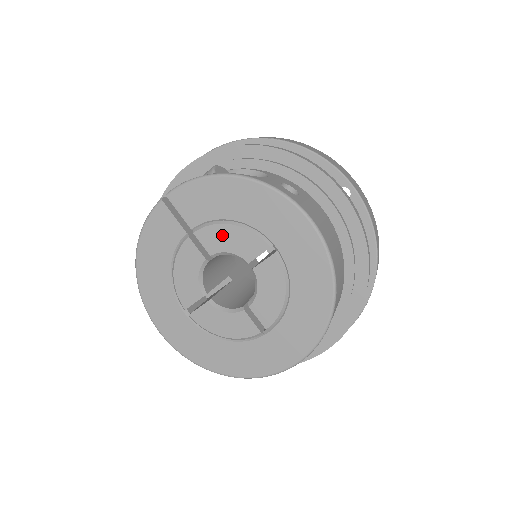
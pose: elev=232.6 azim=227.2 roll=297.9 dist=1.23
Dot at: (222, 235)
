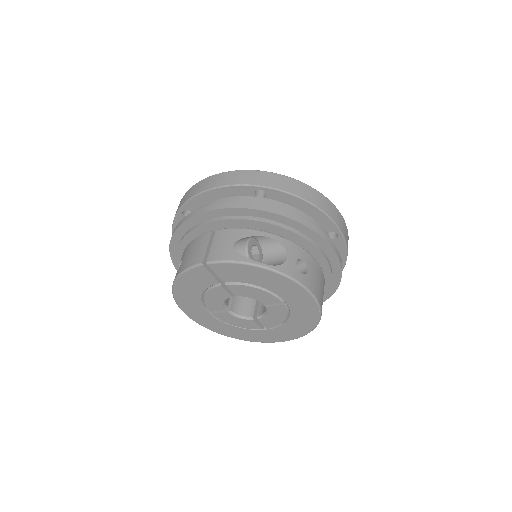
Dot at: (248, 291)
